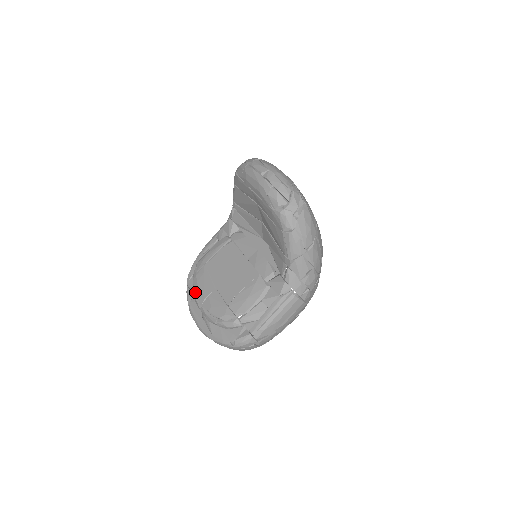
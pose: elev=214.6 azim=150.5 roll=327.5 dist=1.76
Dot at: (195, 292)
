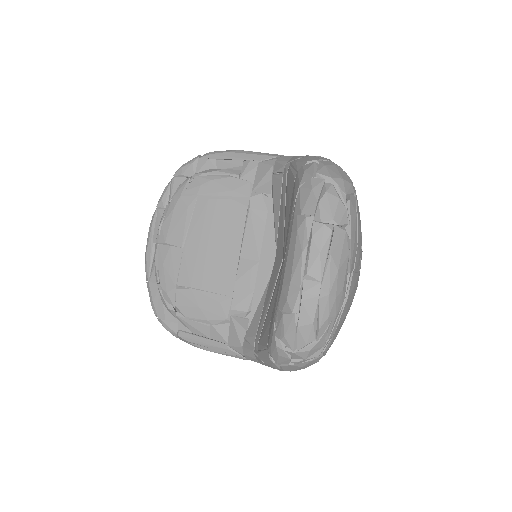
Dot at: (164, 217)
